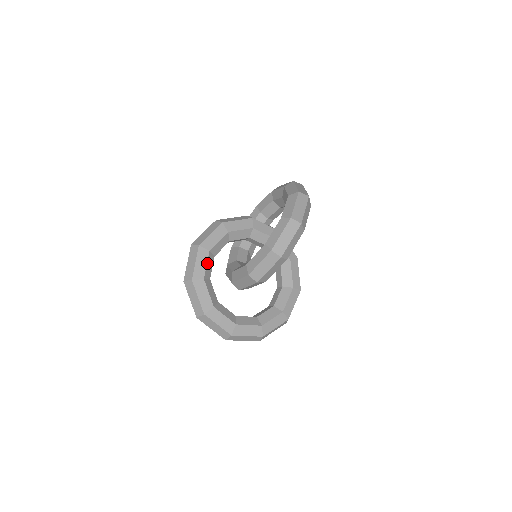
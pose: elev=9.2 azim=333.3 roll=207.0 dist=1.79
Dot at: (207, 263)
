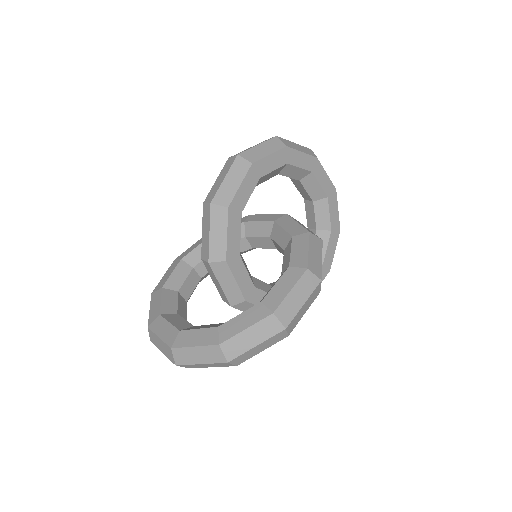
Dot at: (174, 272)
